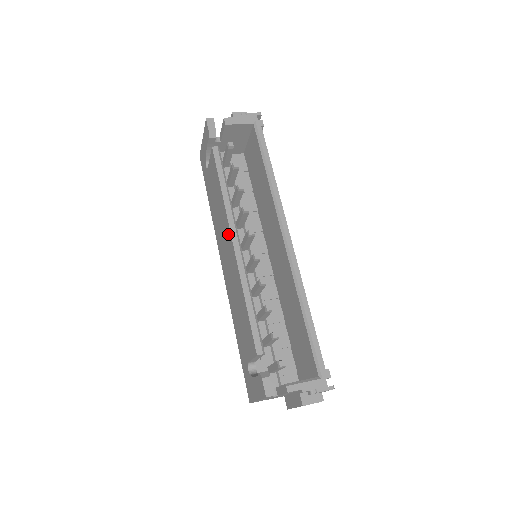
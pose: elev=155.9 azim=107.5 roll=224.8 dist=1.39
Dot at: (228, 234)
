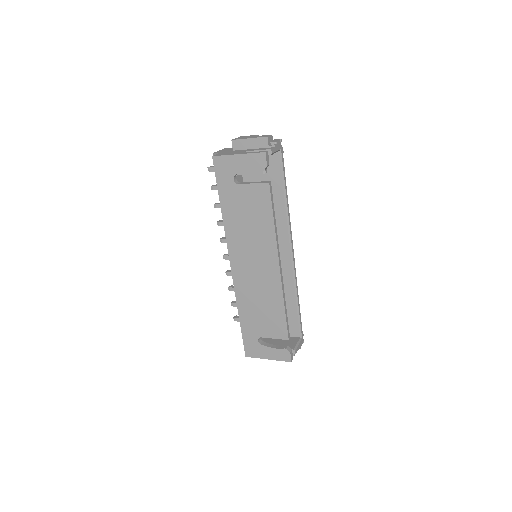
Dot at: (271, 257)
